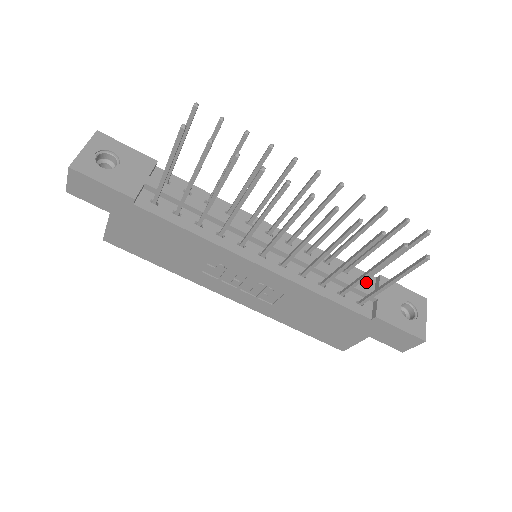
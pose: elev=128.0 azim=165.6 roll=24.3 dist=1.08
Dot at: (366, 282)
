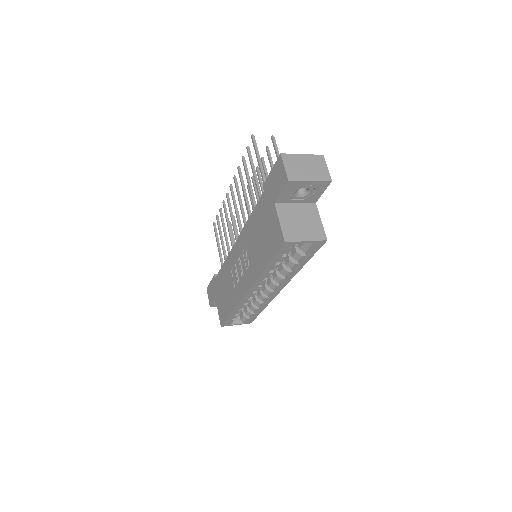
Dot at: occluded
